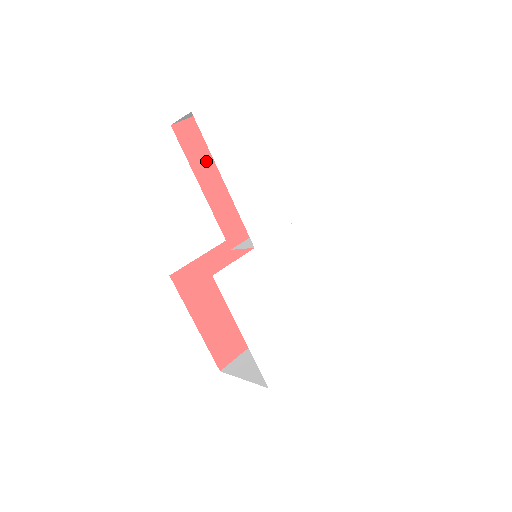
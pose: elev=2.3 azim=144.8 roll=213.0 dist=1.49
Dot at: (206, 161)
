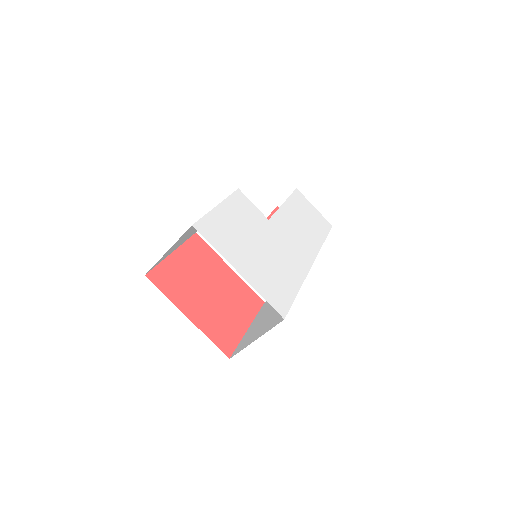
Dot at: occluded
